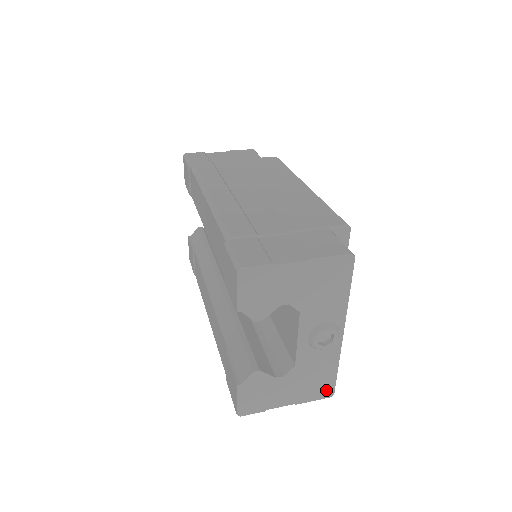
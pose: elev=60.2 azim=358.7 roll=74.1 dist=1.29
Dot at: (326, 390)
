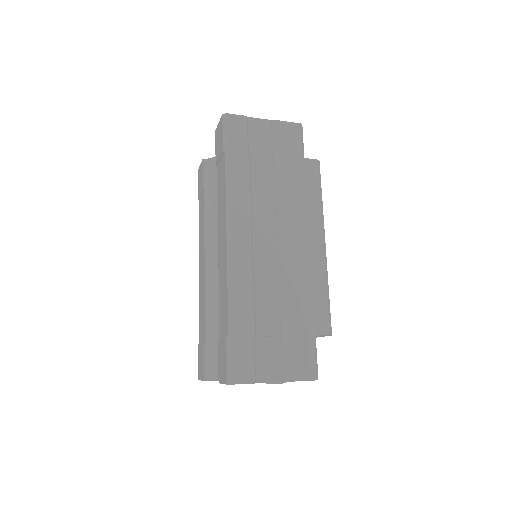
Dot at: occluded
